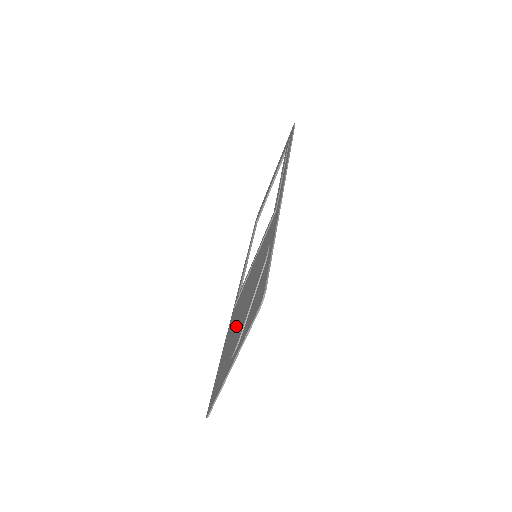
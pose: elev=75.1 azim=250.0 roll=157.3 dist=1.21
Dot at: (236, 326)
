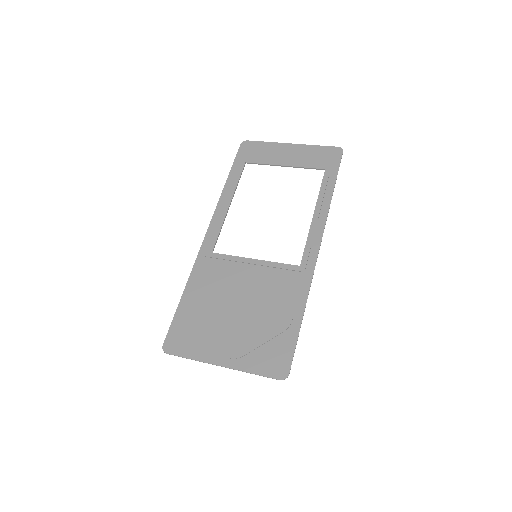
Dot at: (226, 319)
